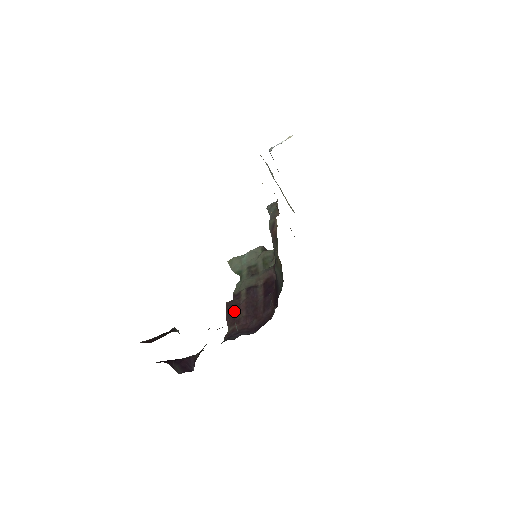
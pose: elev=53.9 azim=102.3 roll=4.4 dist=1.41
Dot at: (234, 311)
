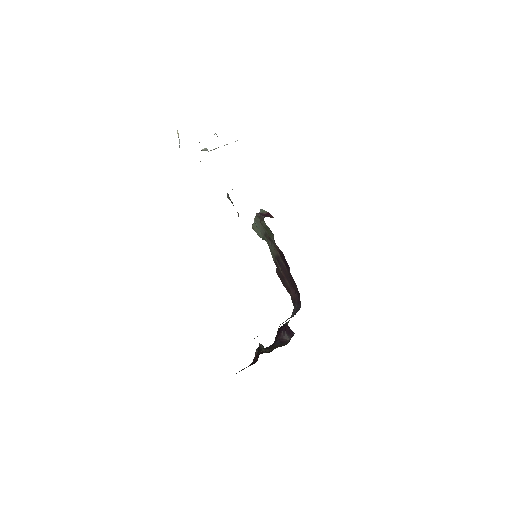
Dot at: (283, 280)
